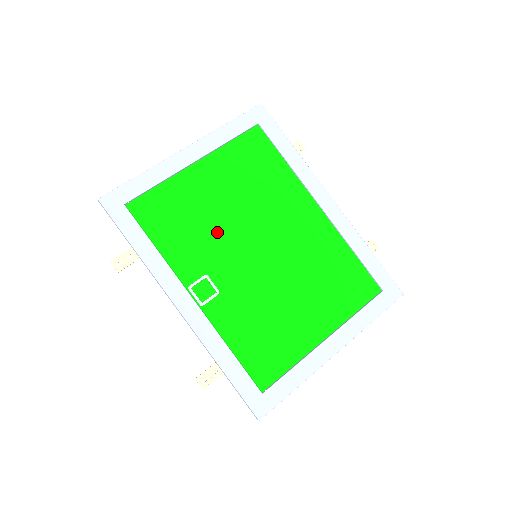
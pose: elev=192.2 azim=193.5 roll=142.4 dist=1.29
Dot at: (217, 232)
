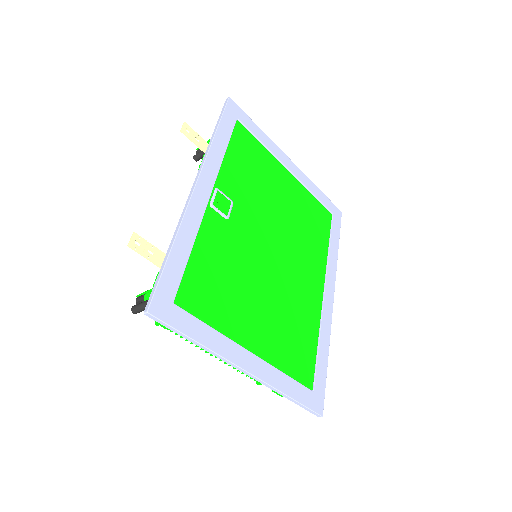
Dot at: (263, 203)
